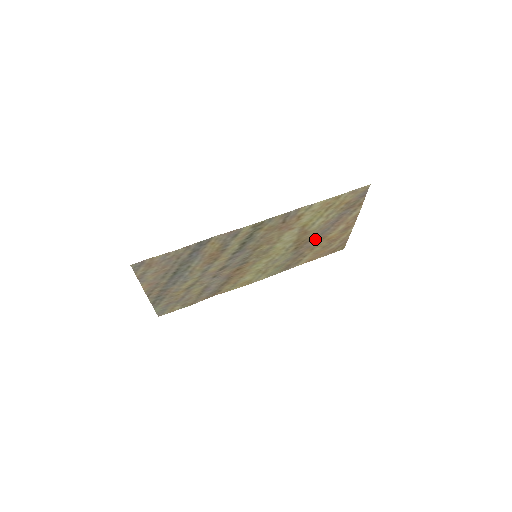
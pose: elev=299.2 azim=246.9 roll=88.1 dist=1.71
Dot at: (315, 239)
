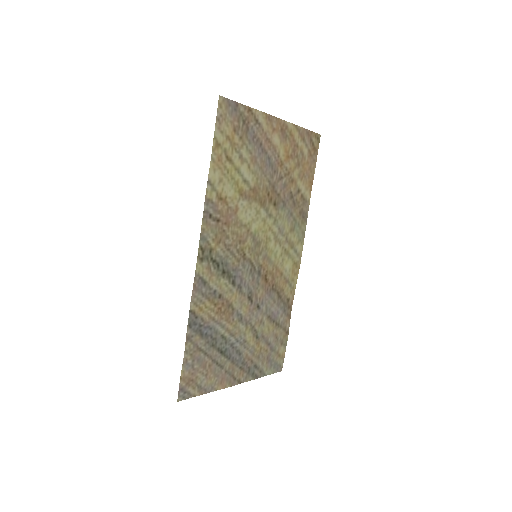
Dot at: (276, 176)
